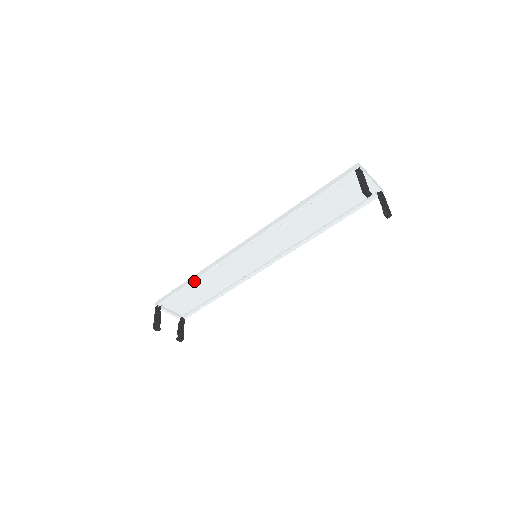
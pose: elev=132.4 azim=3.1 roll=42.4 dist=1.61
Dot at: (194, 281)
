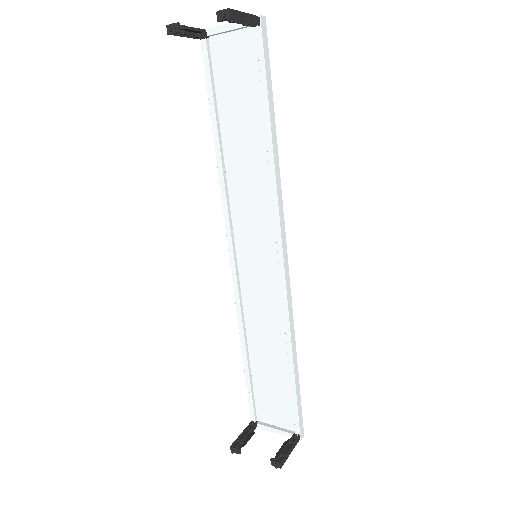
Dot at: (244, 351)
